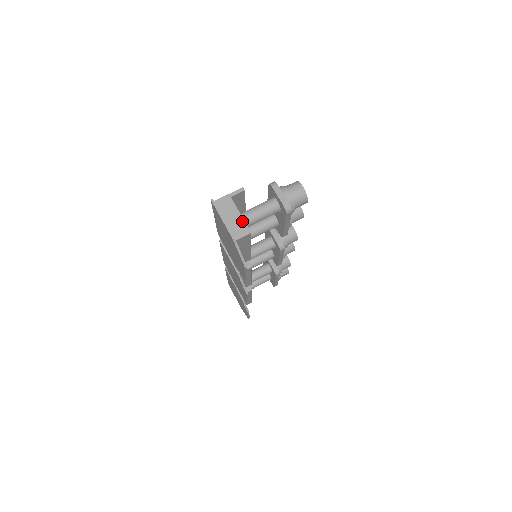
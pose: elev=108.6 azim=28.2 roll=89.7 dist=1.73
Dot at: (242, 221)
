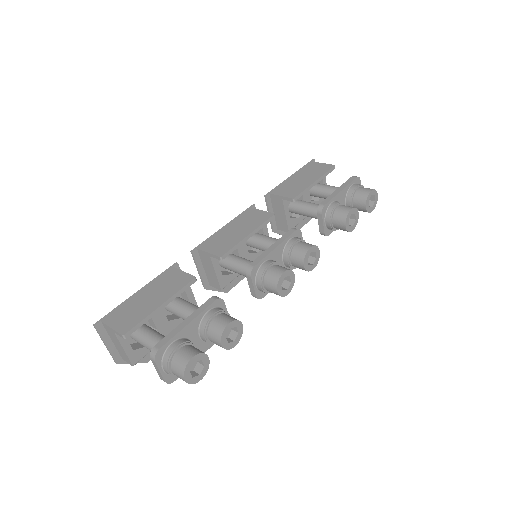
Dot at: (125, 354)
